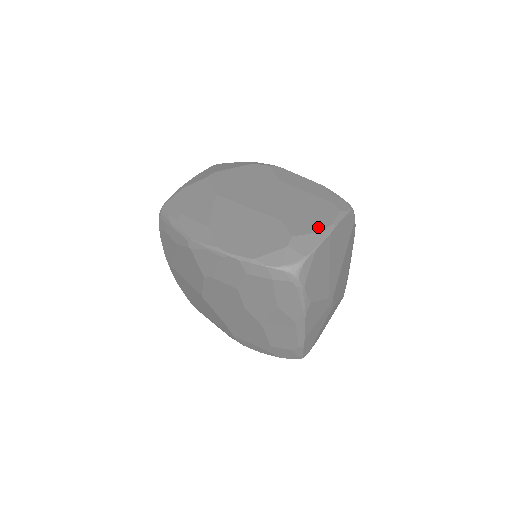
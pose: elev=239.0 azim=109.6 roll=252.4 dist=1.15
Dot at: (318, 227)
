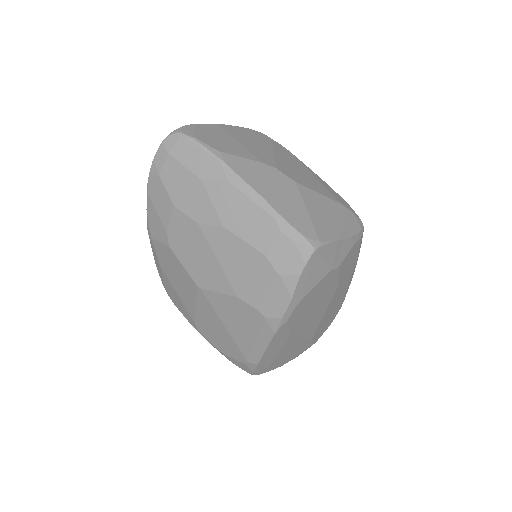
Dot at: occluded
